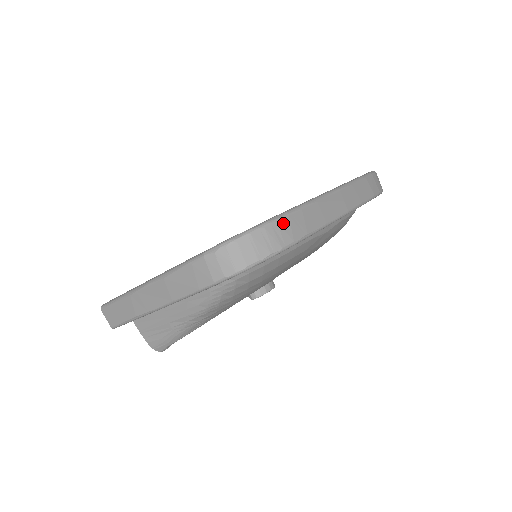
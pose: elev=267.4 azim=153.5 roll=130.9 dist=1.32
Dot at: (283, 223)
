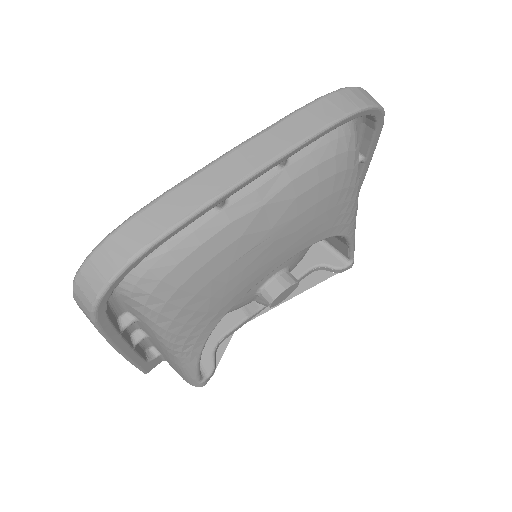
Dot at: (126, 230)
